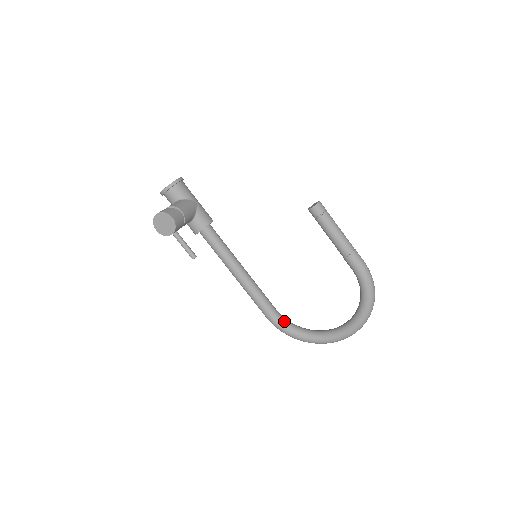
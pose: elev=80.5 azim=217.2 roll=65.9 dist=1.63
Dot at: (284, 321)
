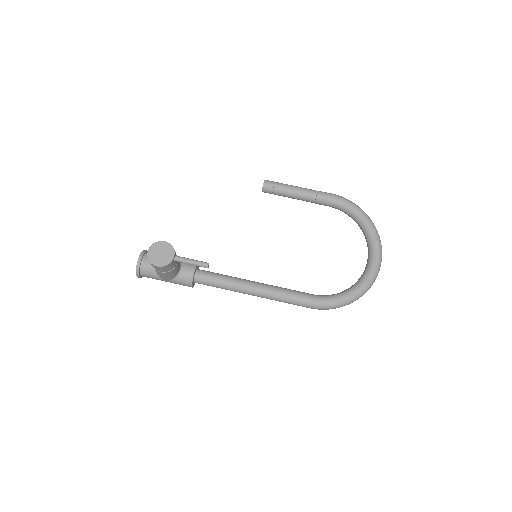
Dot at: (327, 295)
